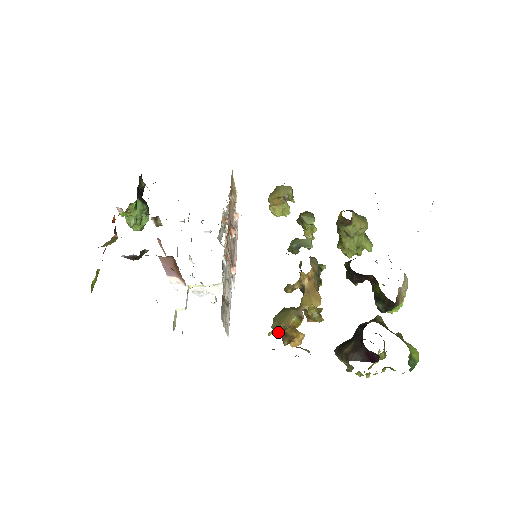
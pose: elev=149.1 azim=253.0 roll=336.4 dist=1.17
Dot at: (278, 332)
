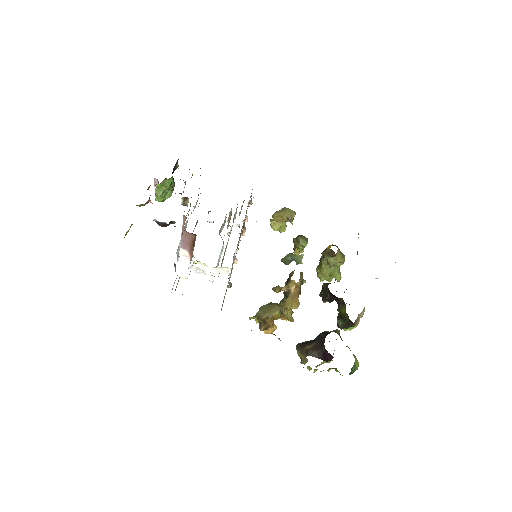
Dot at: (259, 319)
